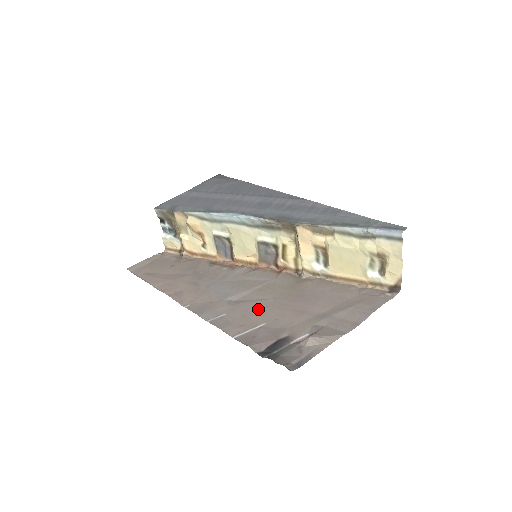
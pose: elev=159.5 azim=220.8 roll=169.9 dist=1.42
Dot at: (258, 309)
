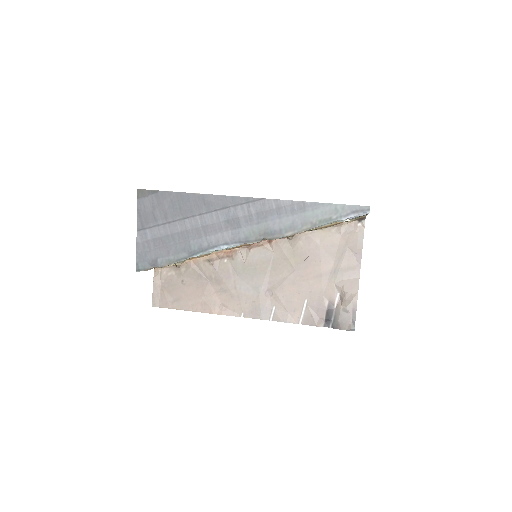
Dot at: (291, 290)
